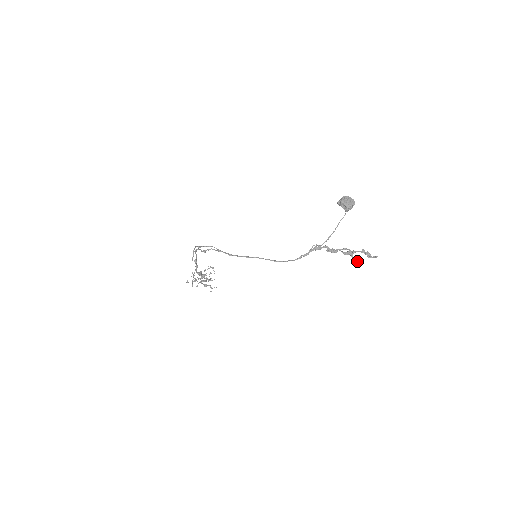
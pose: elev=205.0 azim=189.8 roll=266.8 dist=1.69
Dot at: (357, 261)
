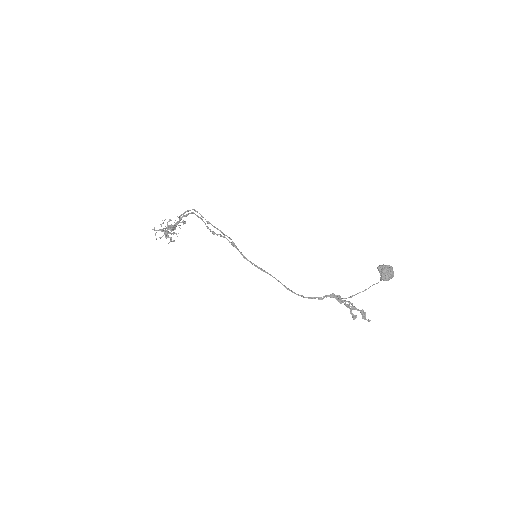
Dot at: (353, 318)
